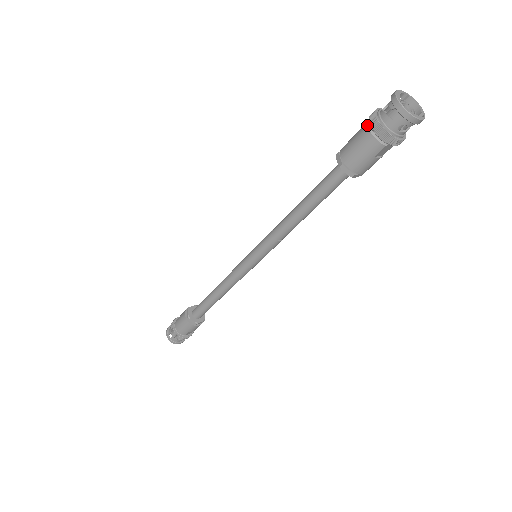
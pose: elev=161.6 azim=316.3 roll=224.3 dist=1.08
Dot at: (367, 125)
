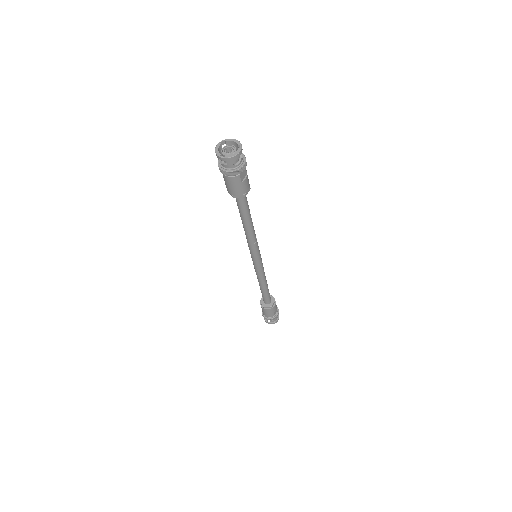
Dot at: occluded
